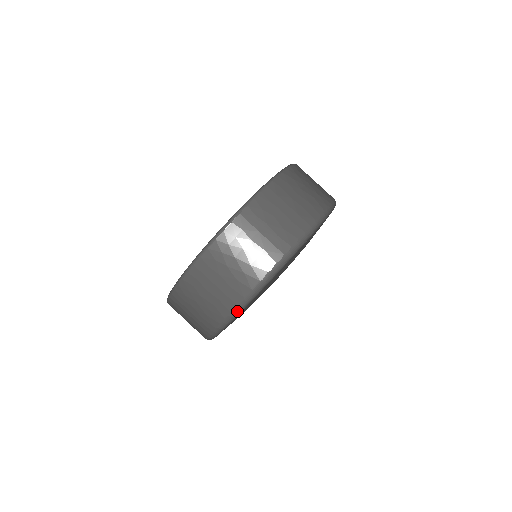
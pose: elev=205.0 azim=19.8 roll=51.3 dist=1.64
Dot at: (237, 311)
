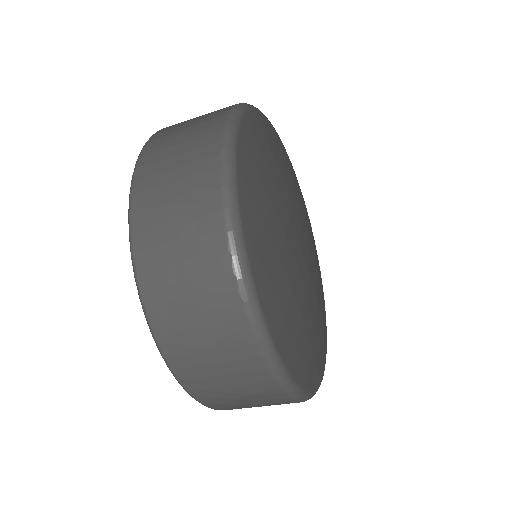
Dot at: (239, 260)
